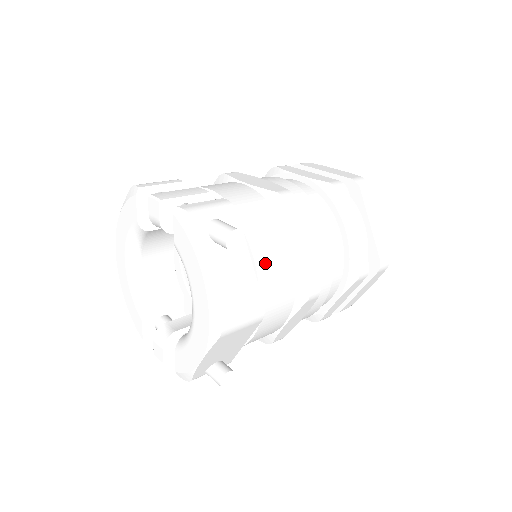
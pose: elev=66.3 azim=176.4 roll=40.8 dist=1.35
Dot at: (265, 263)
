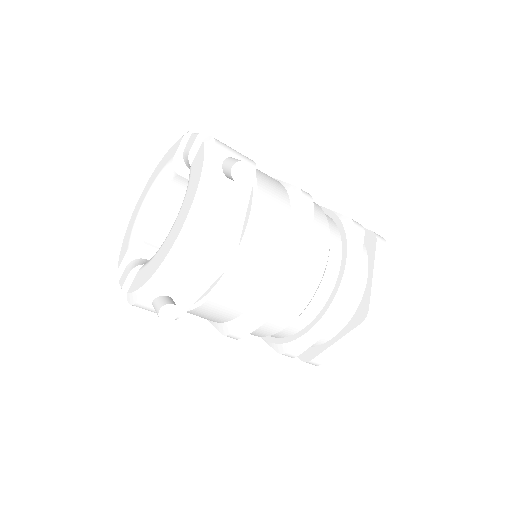
Dot at: (258, 224)
